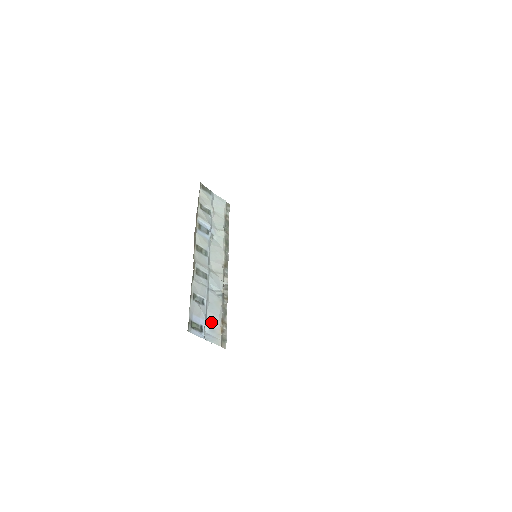
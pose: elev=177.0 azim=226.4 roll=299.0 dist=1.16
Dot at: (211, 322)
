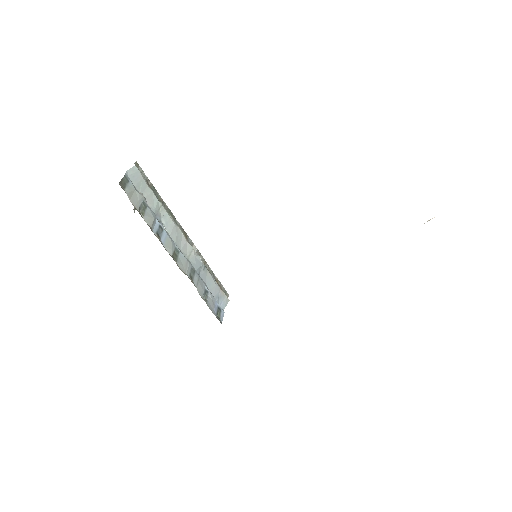
Dot at: (216, 295)
